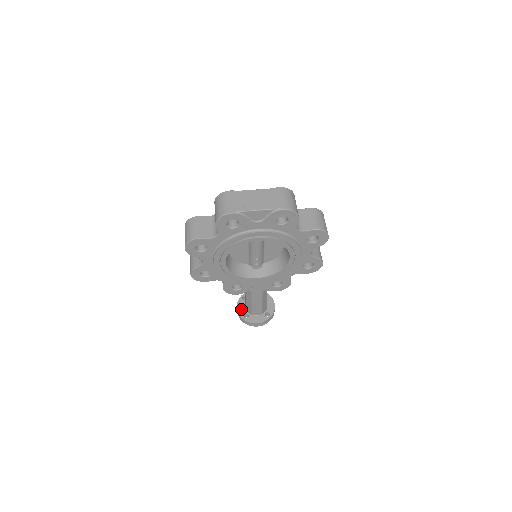
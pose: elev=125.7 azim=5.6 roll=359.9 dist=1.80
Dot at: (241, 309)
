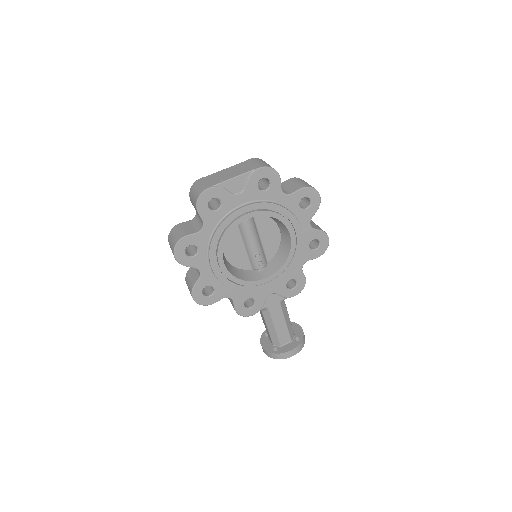
Dot at: (267, 345)
